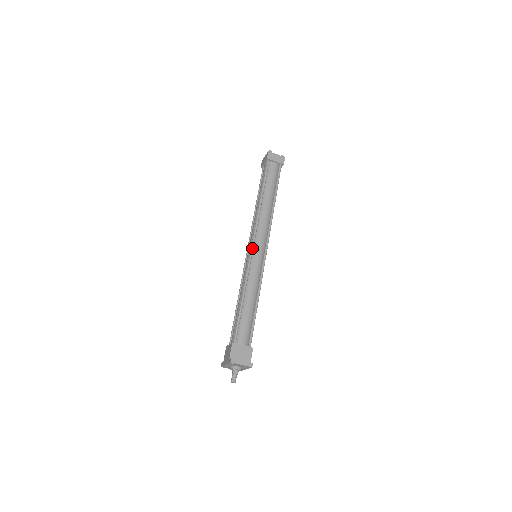
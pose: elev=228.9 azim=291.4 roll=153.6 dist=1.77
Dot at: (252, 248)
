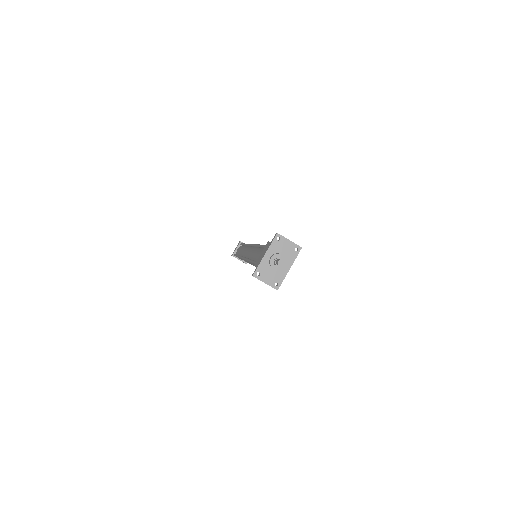
Dot at: occluded
